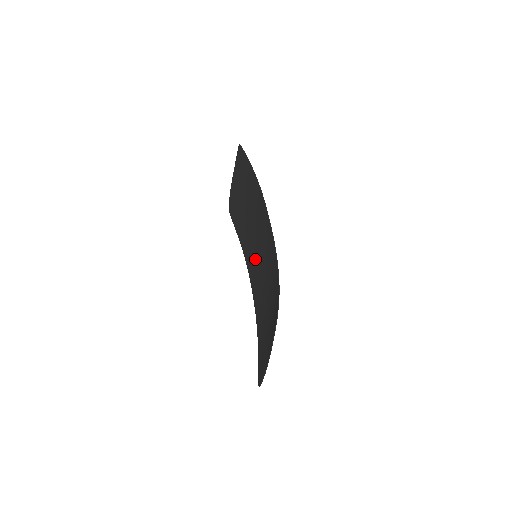
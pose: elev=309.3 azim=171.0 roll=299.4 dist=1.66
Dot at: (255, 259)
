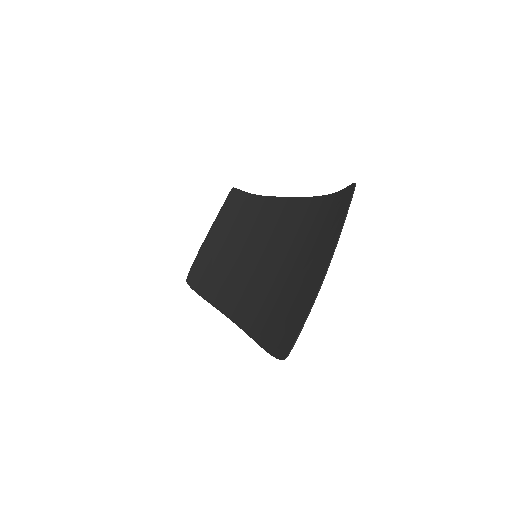
Dot at: (245, 276)
